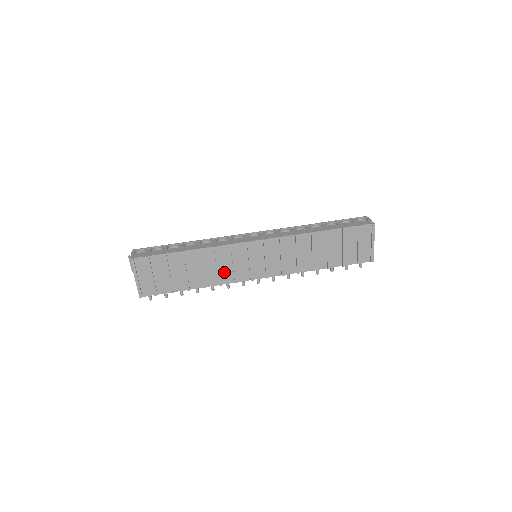
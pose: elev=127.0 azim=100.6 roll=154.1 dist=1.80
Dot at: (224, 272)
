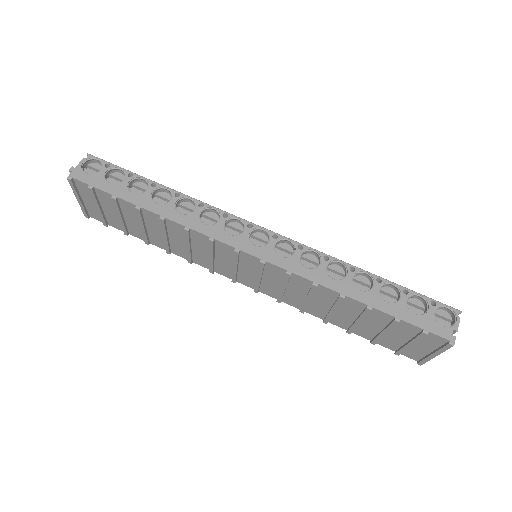
Dot at: (197, 254)
